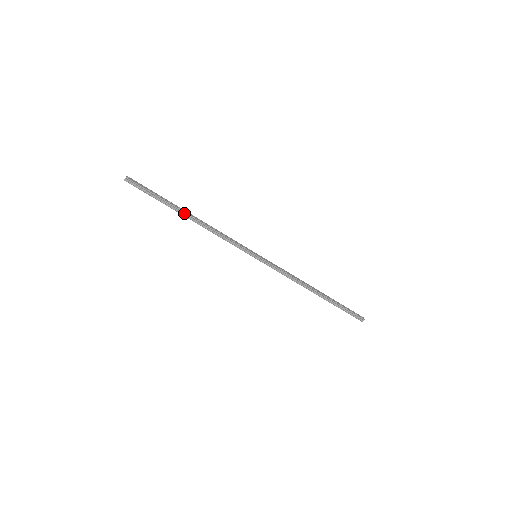
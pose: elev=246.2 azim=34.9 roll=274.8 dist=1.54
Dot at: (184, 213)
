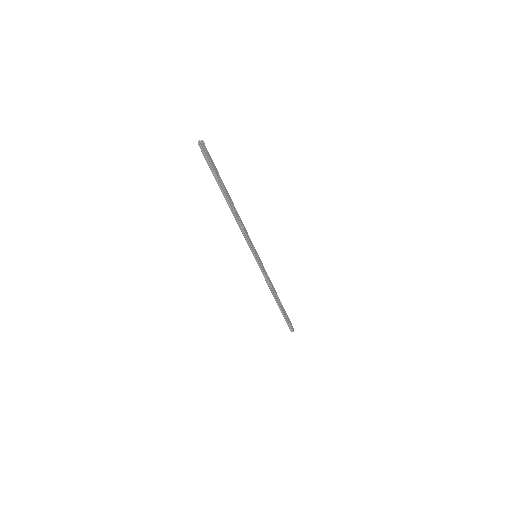
Dot at: (227, 198)
